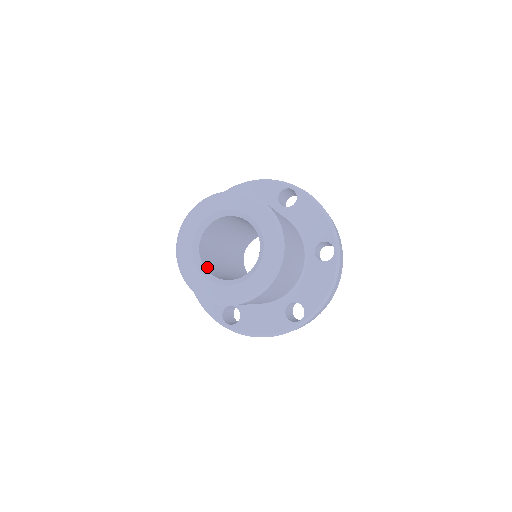
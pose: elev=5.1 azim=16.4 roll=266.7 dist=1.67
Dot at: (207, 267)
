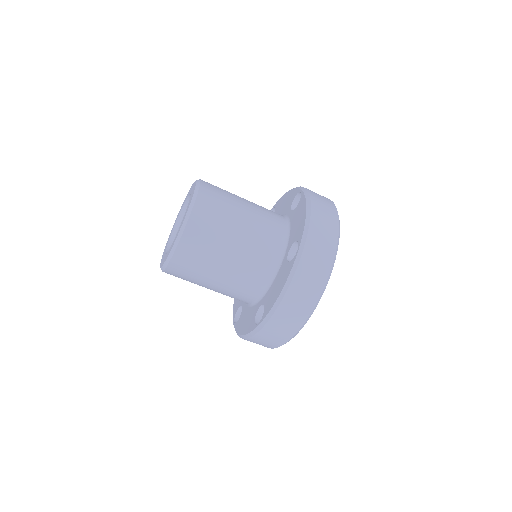
Dot at: occluded
